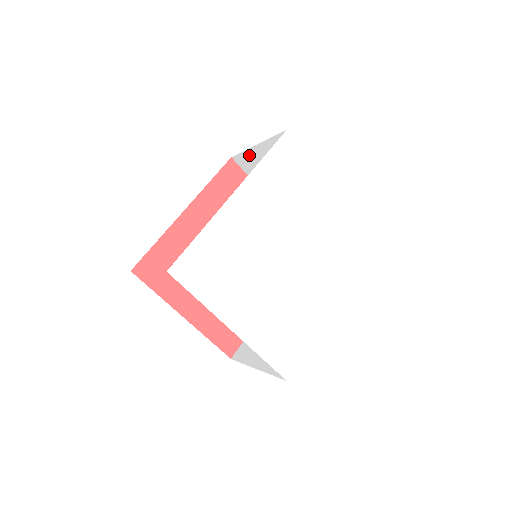
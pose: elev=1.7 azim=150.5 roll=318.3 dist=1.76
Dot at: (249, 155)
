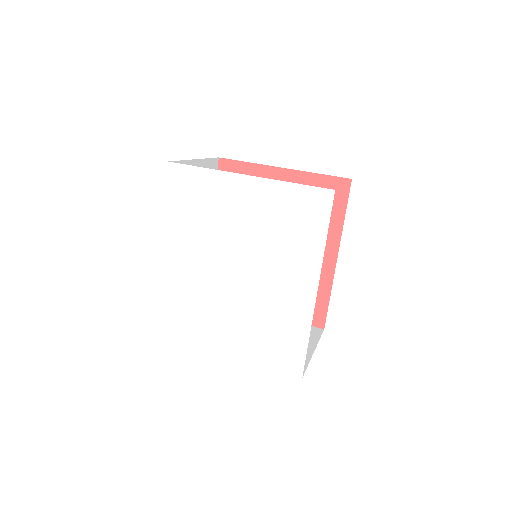
Dot at: occluded
